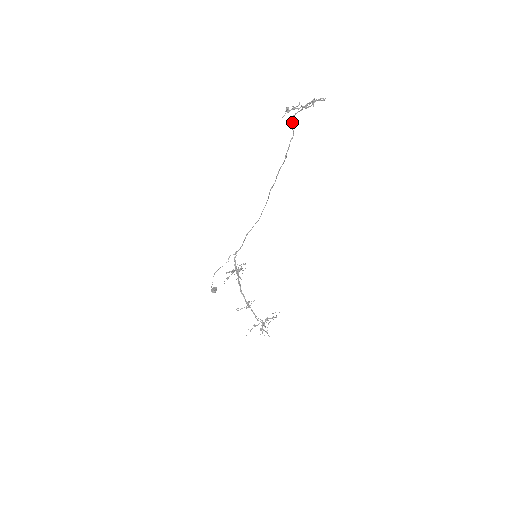
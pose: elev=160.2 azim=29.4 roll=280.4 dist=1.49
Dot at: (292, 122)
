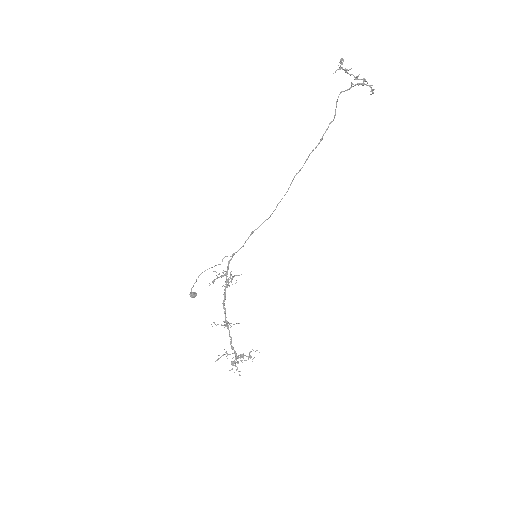
Dot at: occluded
